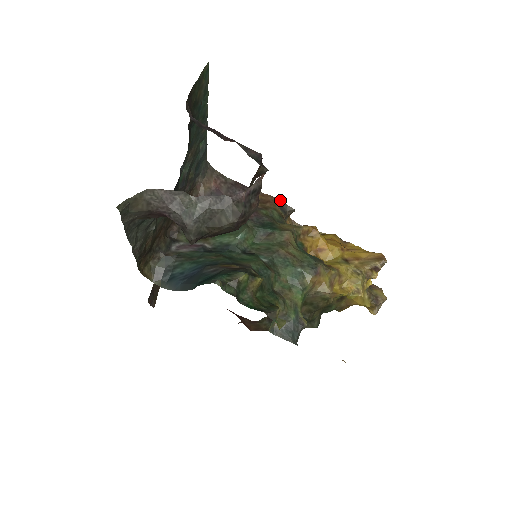
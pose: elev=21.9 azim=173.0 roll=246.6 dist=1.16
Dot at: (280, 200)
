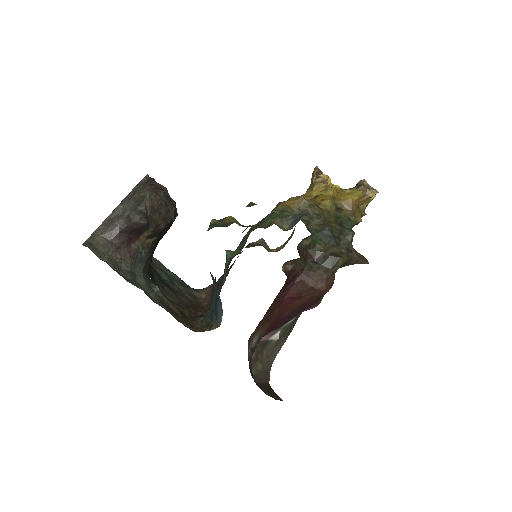
Dot at: (247, 245)
